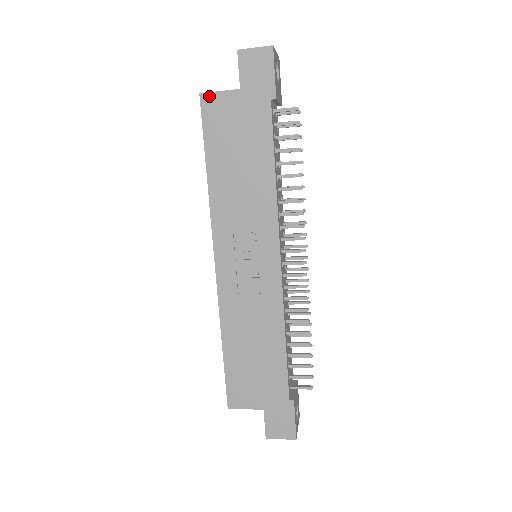
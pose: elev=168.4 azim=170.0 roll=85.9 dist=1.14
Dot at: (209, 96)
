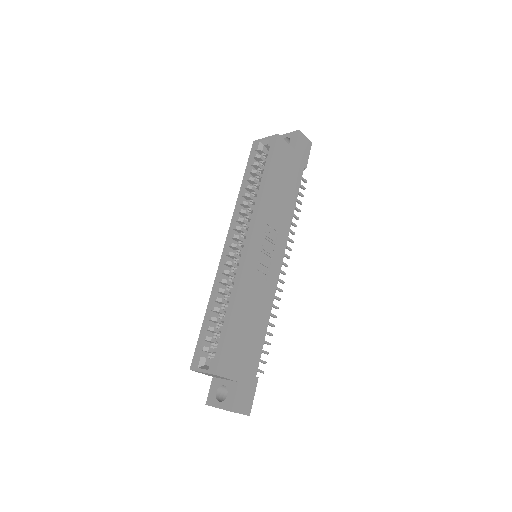
Dot at: (281, 139)
